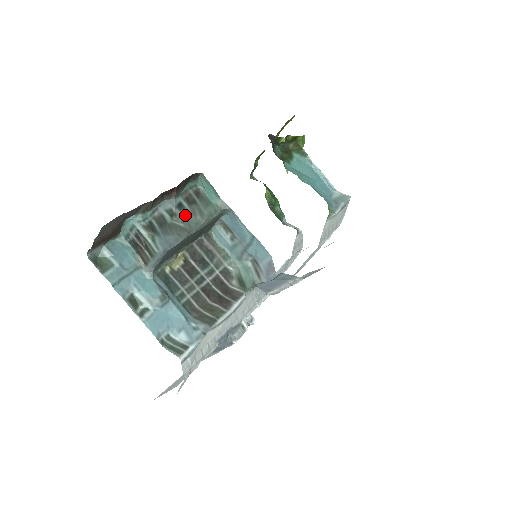
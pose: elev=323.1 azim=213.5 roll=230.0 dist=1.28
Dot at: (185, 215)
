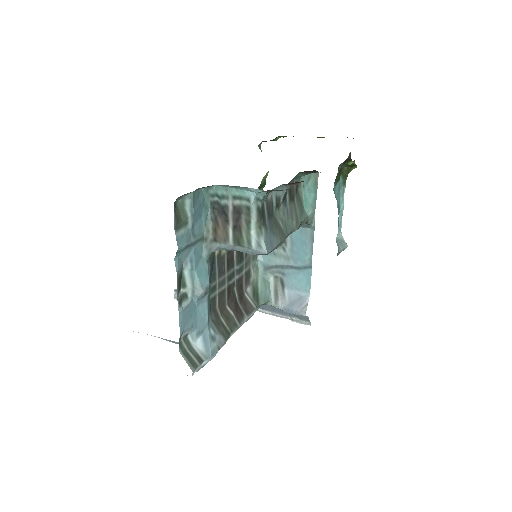
Dot at: (285, 212)
